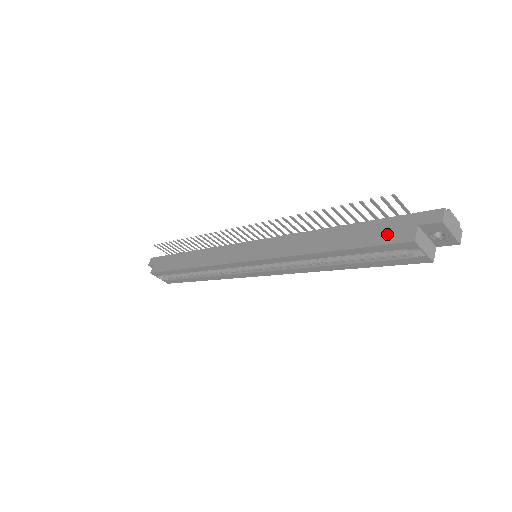
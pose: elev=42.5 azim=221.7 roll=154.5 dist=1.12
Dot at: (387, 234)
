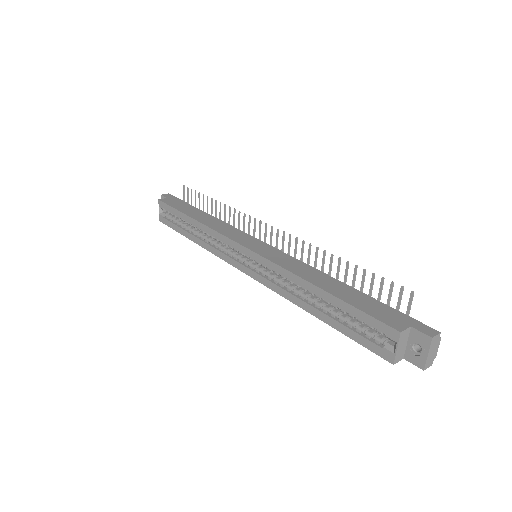
Dot at: (382, 314)
